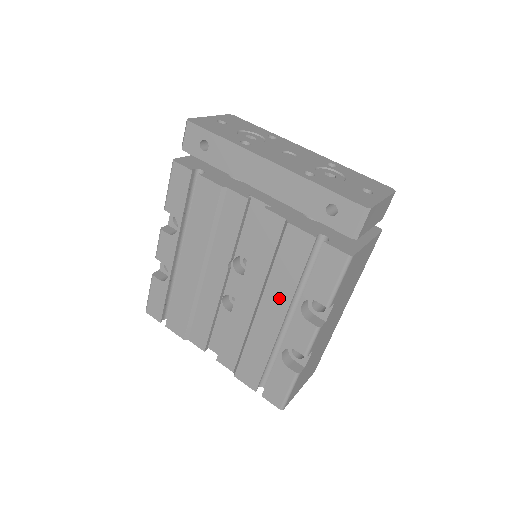
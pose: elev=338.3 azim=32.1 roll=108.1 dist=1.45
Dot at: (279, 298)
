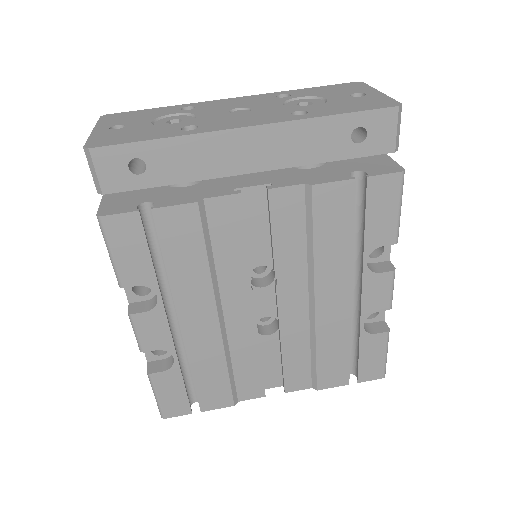
Dot at: (337, 275)
